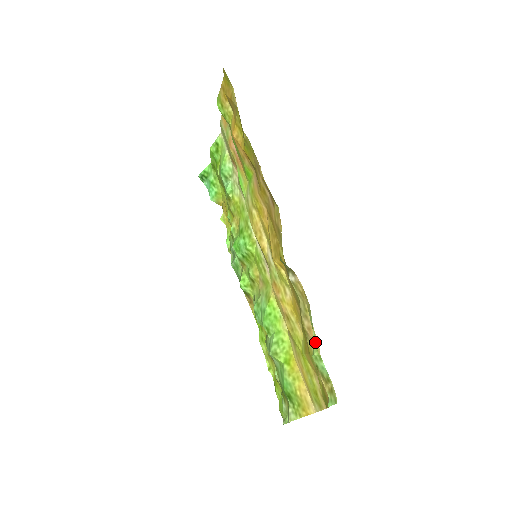
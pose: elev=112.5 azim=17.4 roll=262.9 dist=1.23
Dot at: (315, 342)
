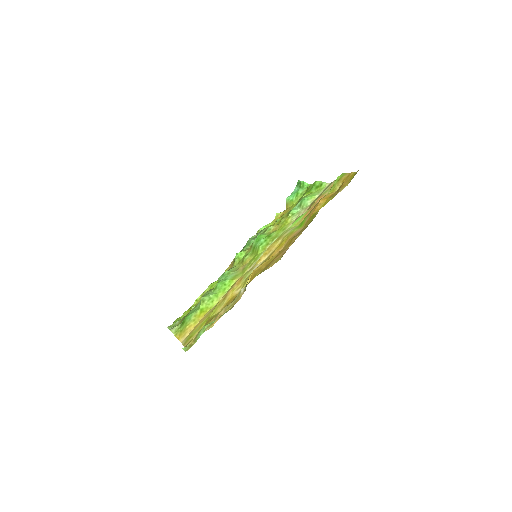
Dot at: occluded
